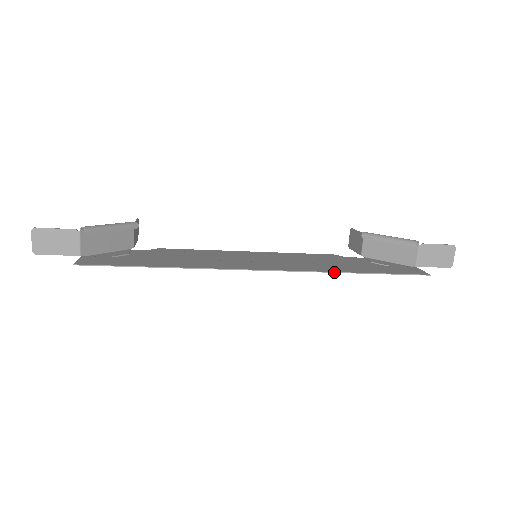
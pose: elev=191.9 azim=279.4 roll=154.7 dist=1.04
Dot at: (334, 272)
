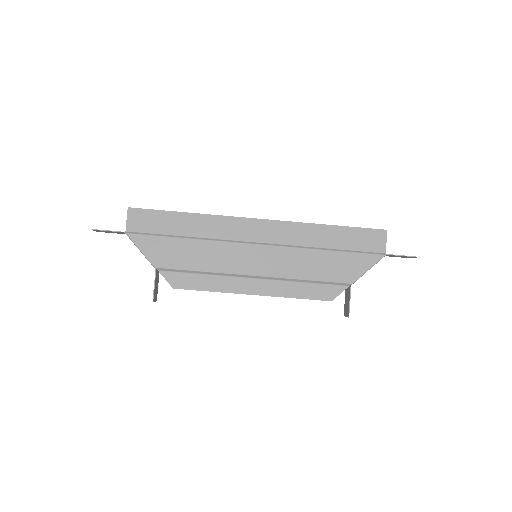
Dot at: (311, 223)
